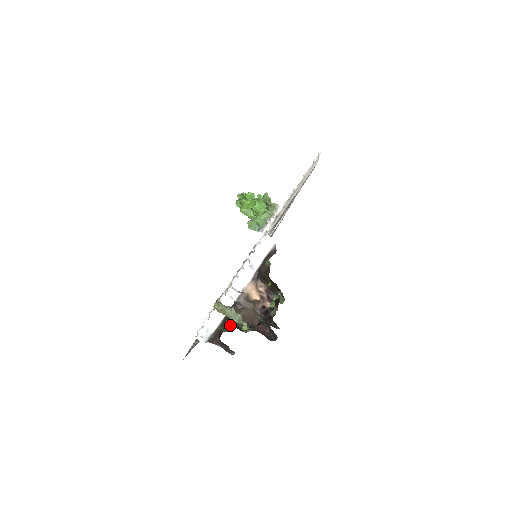
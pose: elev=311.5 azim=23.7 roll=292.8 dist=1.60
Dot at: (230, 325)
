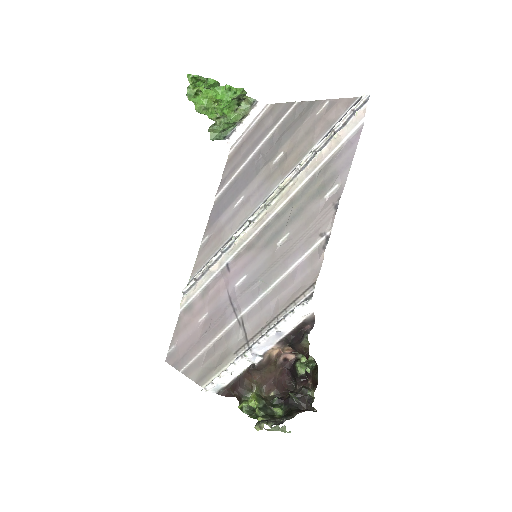
Dot at: (261, 412)
